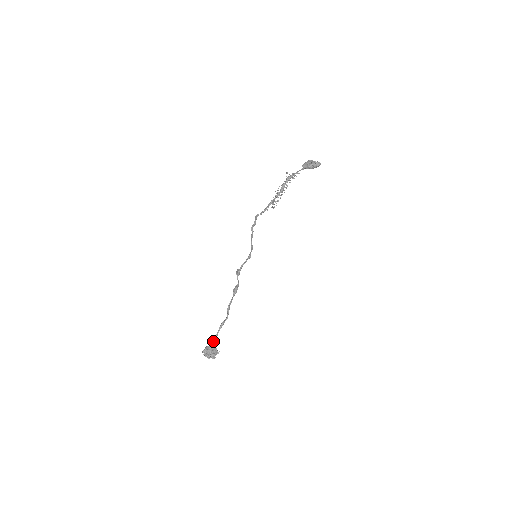
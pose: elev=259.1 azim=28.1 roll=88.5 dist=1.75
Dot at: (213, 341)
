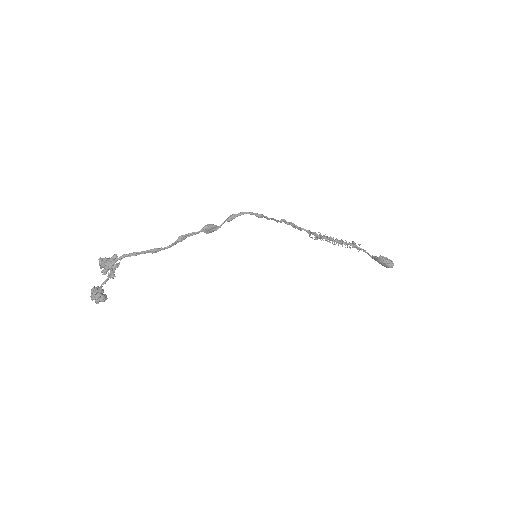
Dot at: (126, 254)
